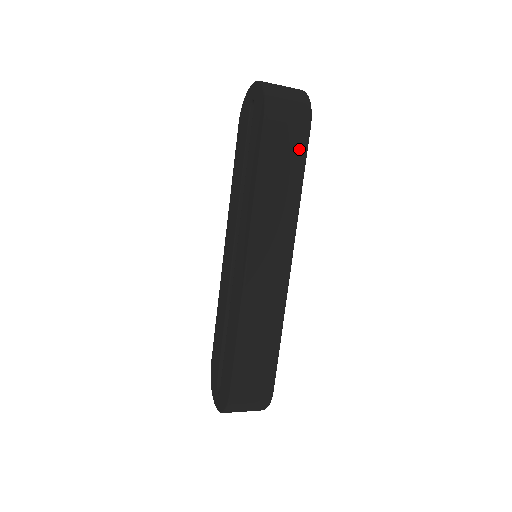
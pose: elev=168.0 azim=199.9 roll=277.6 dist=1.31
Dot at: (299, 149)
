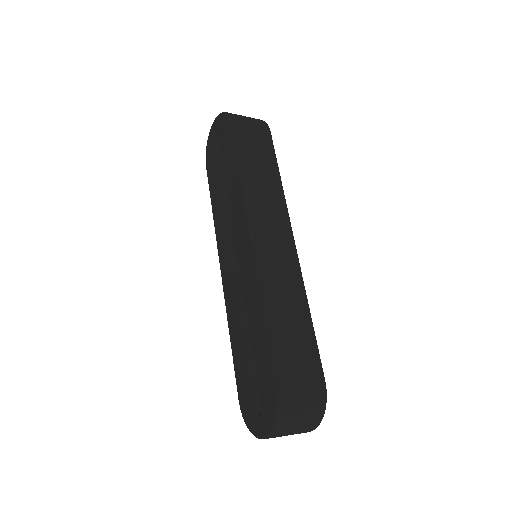
Dot at: (267, 147)
